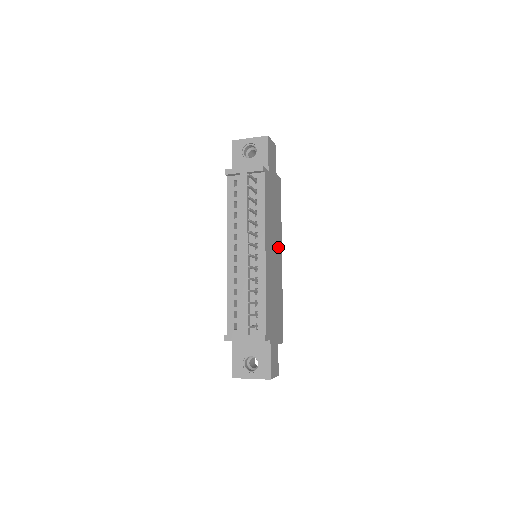
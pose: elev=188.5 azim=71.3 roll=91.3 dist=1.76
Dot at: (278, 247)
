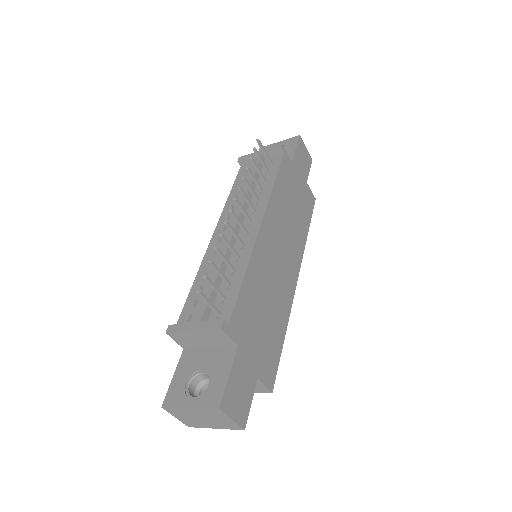
Dot at: (292, 257)
